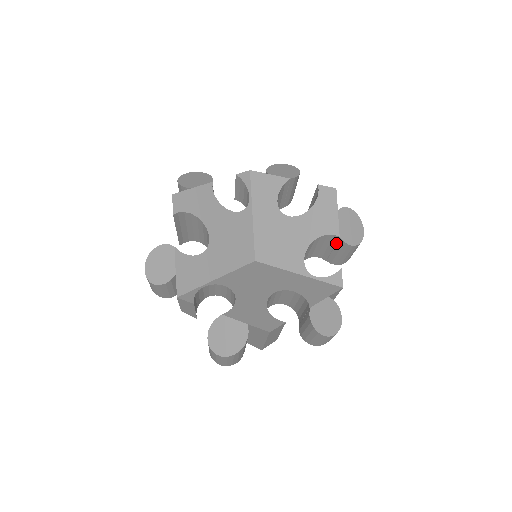
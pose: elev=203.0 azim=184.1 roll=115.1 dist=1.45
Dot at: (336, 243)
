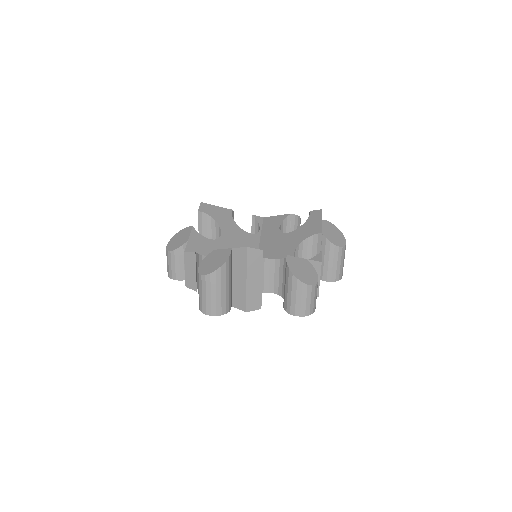
Dot at: (321, 245)
